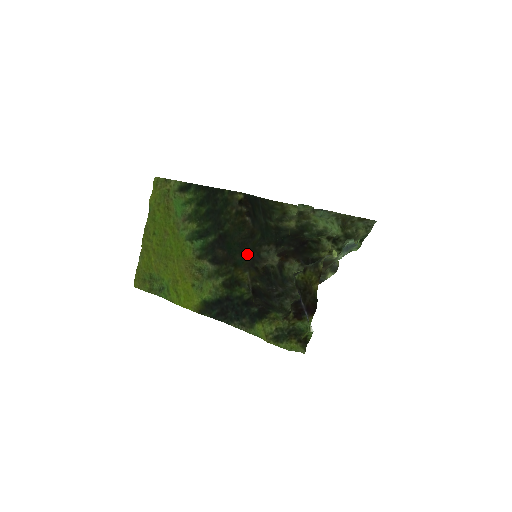
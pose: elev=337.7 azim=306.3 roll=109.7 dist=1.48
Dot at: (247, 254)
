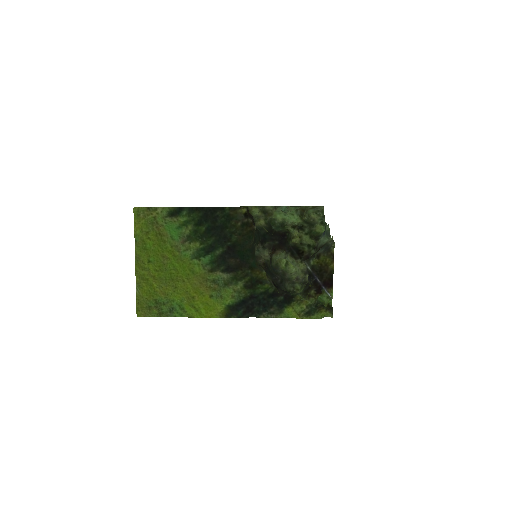
Dot at: occluded
